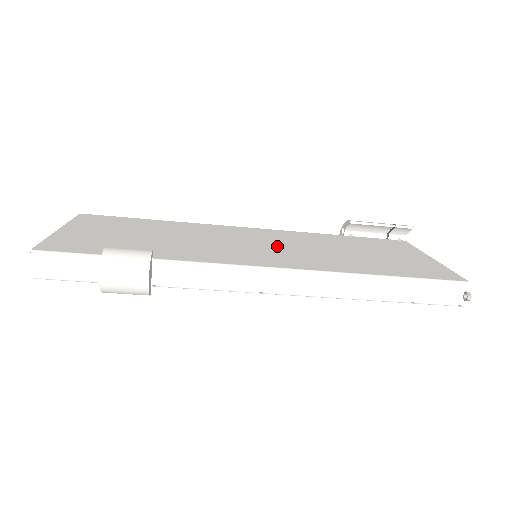
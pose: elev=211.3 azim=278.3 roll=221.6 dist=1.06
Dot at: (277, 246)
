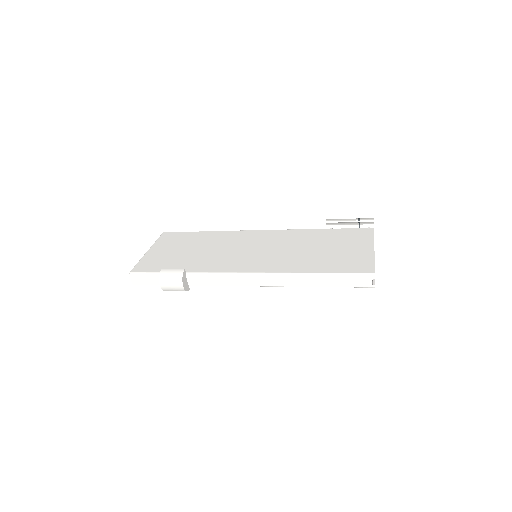
Dot at: (266, 250)
